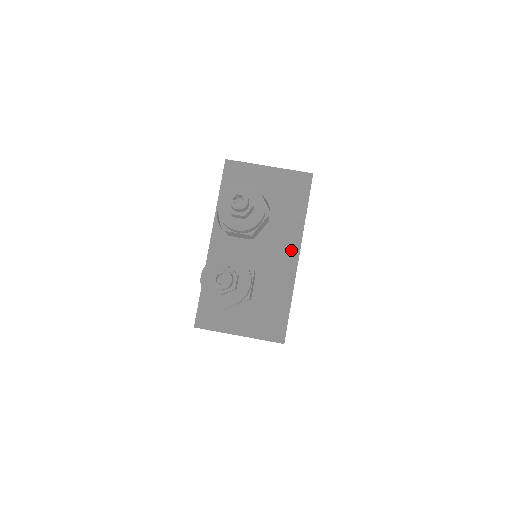
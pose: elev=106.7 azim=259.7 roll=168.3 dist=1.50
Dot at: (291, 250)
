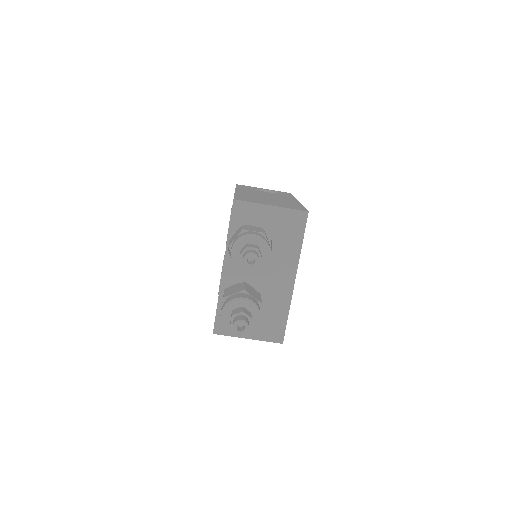
Dot at: (289, 275)
